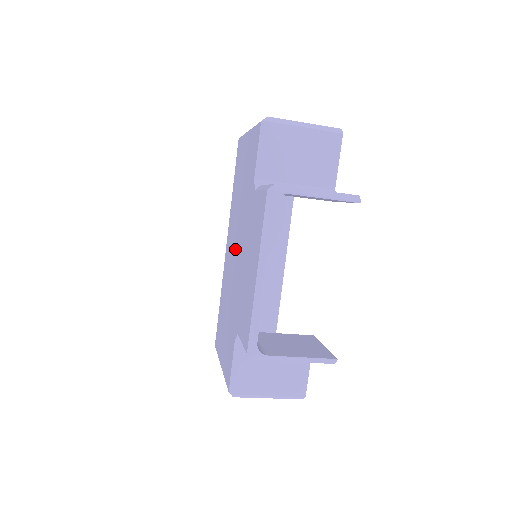
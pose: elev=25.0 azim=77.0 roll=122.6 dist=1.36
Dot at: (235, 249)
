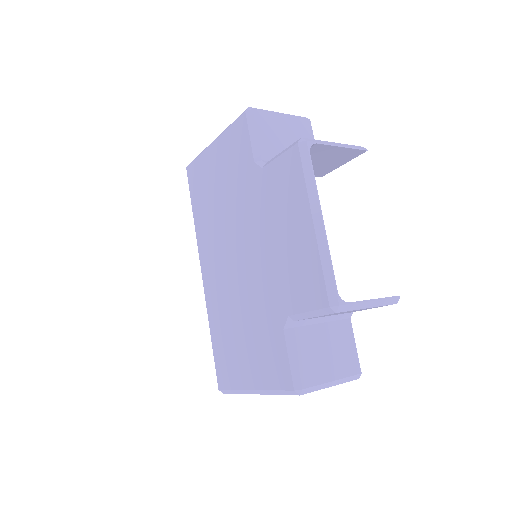
Dot at: (233, 254)
